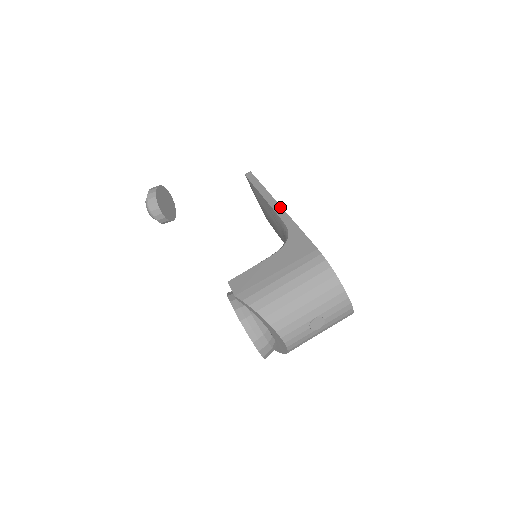
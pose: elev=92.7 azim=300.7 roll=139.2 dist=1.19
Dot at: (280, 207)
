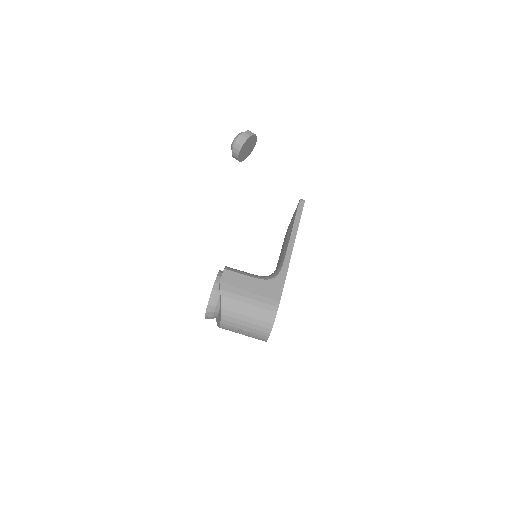
Dot at: occluded
